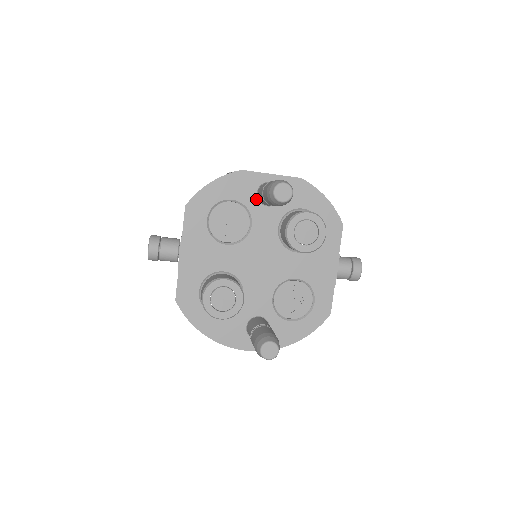
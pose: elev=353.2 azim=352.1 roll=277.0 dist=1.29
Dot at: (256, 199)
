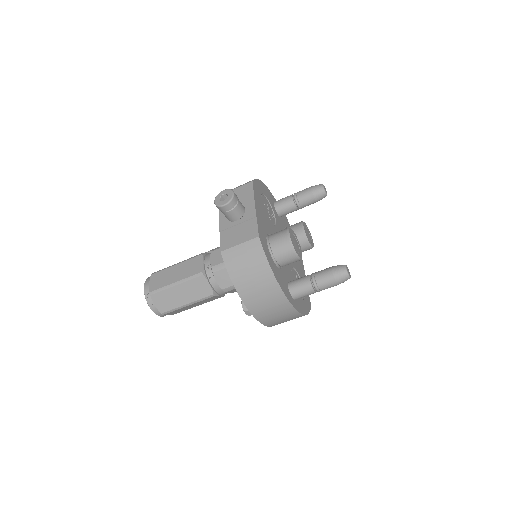
Dot at: (274, 207)
